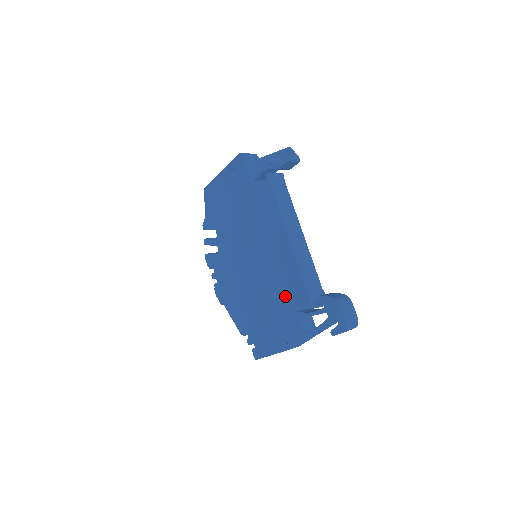
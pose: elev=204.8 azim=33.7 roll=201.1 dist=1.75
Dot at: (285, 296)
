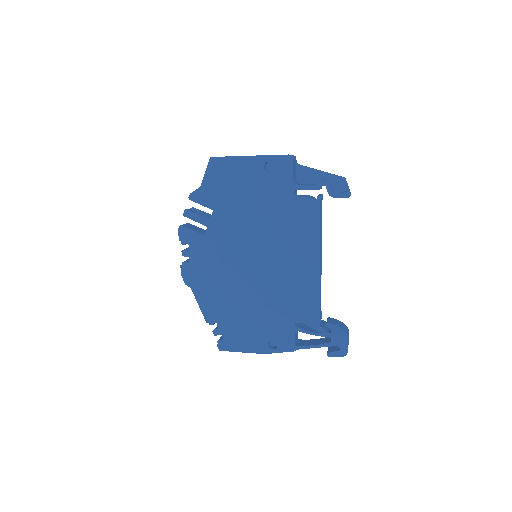
Dot at: (290, 311)
